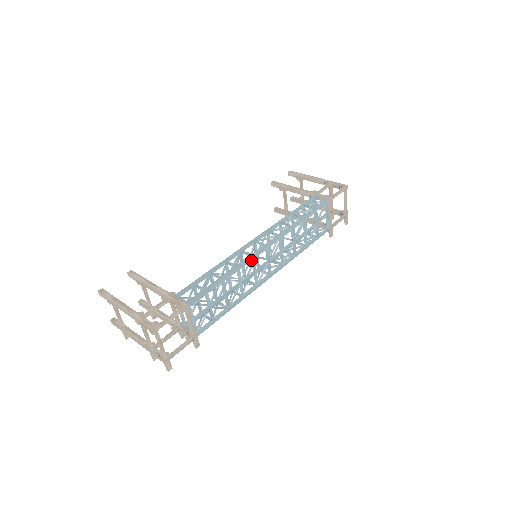
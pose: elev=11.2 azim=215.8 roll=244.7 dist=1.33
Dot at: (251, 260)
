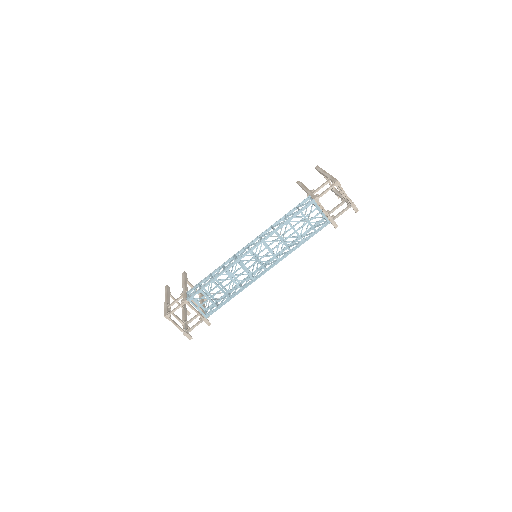
Dot at: (236, 264)
